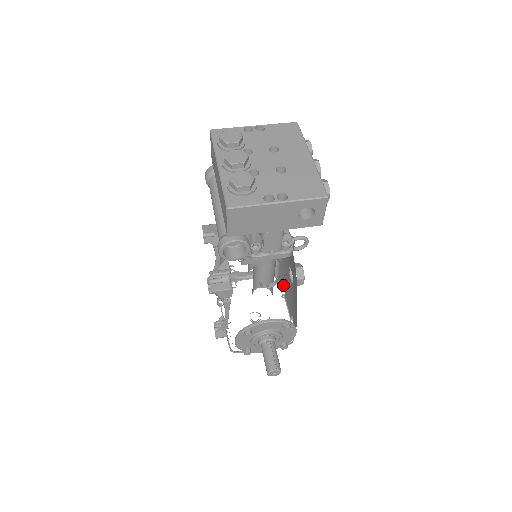
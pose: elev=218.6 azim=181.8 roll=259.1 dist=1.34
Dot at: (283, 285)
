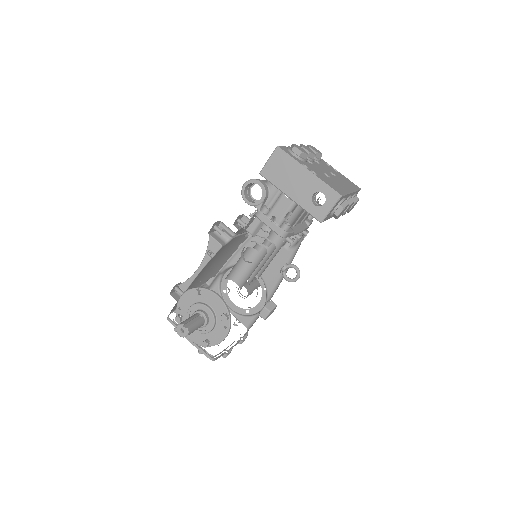
Dot at: occluded
